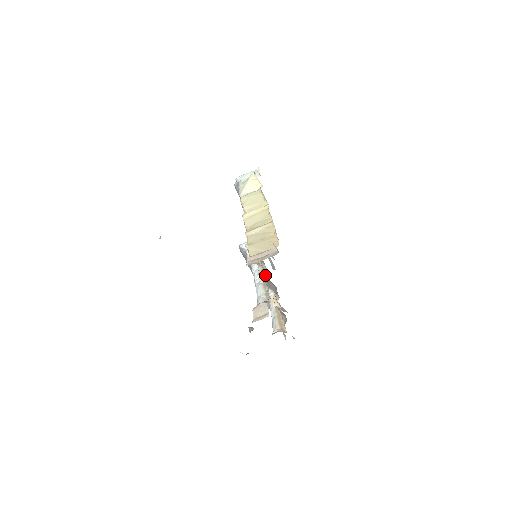
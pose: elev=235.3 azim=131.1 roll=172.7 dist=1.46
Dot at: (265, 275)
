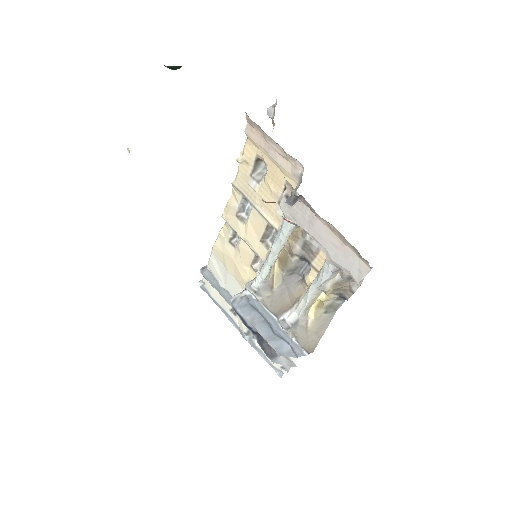
Dot at: occluded
